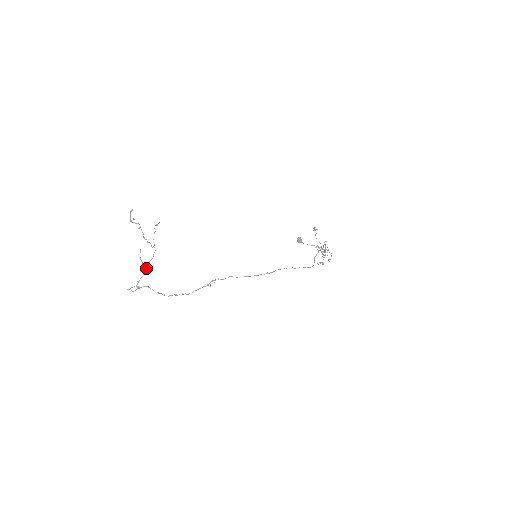
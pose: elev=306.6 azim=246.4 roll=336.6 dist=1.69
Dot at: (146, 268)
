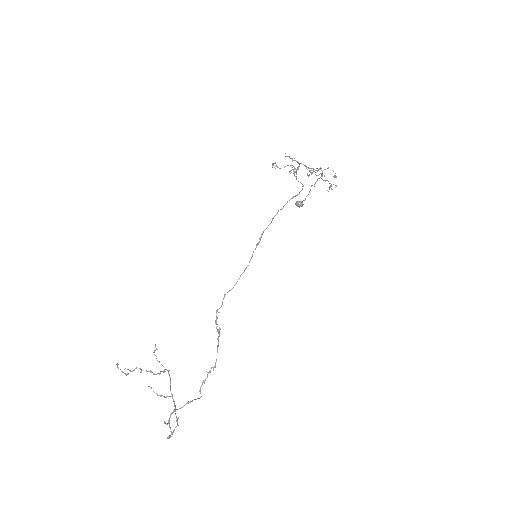
Dot at: occluded
